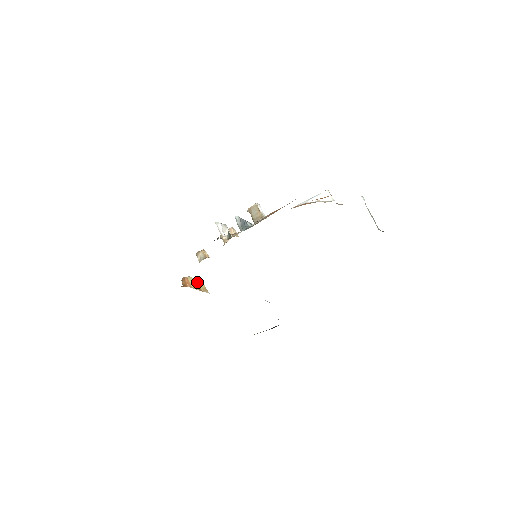
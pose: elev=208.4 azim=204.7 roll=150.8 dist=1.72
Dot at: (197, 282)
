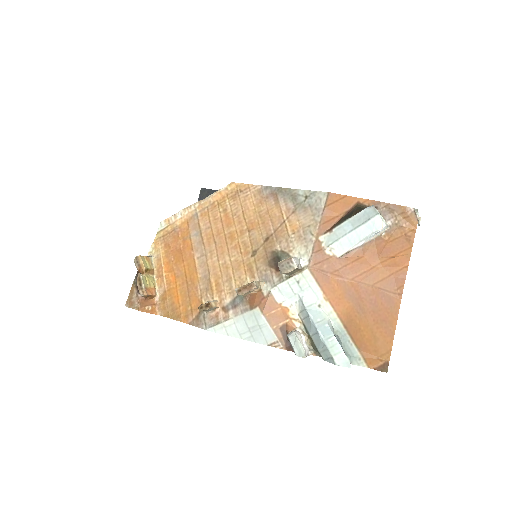
Dot at: (144, 271)
